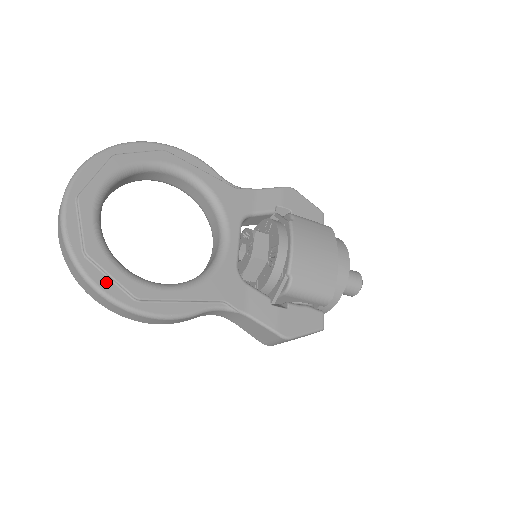
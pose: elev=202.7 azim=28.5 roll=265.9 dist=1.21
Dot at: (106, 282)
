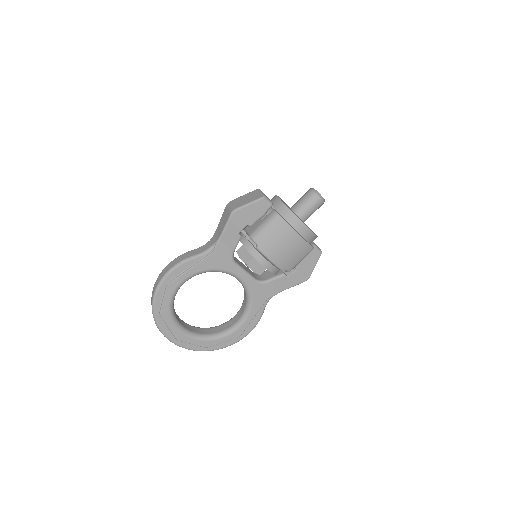
Dot at: (224, 344)
